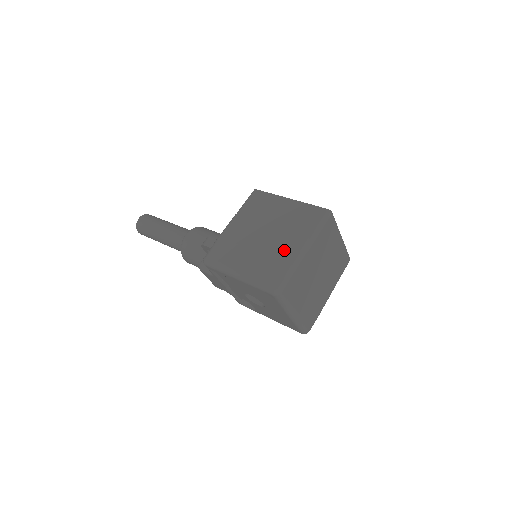
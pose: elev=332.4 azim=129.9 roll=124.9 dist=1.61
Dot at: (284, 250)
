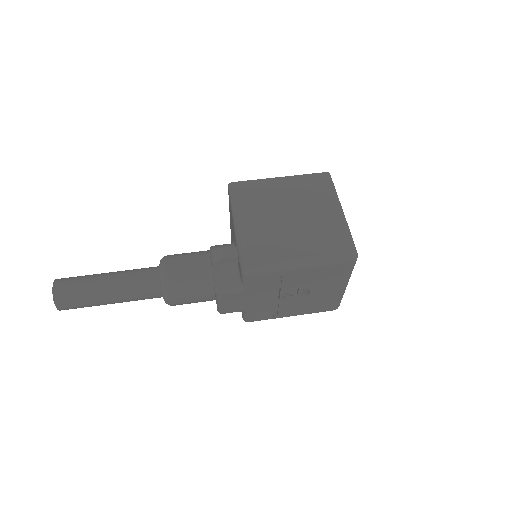
Dot at: (326, 219)
